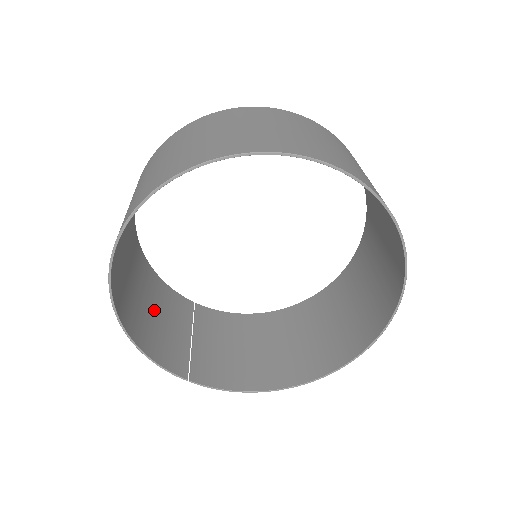
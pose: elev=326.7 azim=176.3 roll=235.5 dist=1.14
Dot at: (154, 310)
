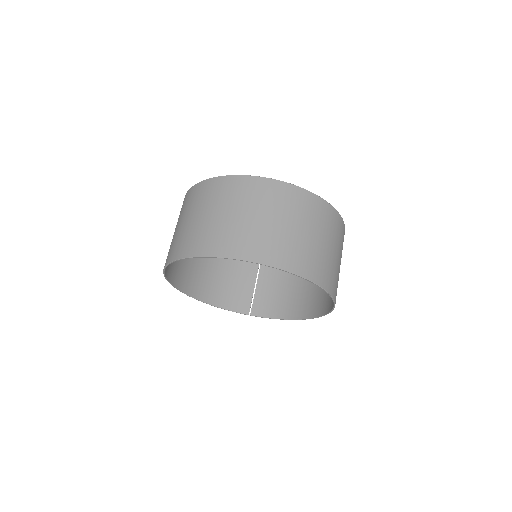
Dot at: (227, 274)
